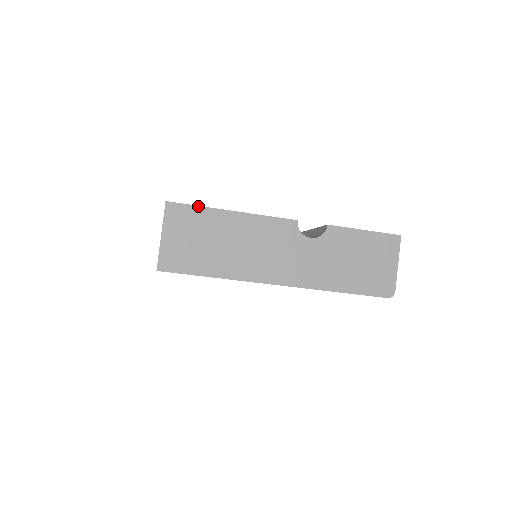
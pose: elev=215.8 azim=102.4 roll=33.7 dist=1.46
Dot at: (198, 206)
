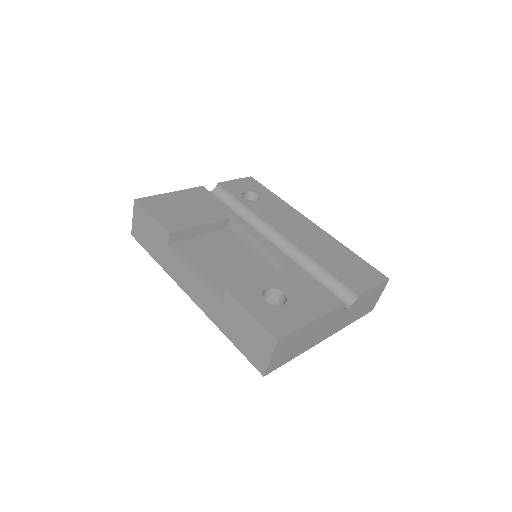
Dot at: (295, 331)
